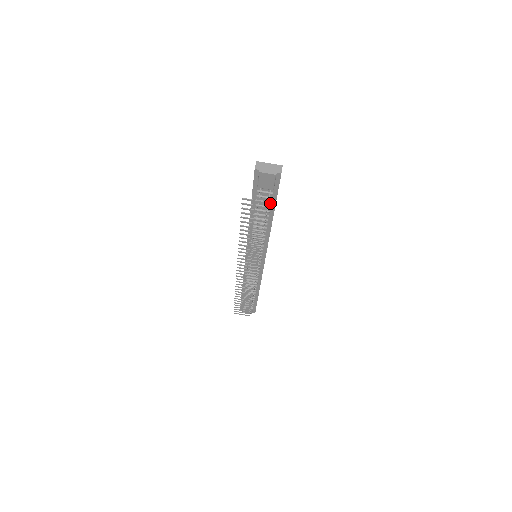
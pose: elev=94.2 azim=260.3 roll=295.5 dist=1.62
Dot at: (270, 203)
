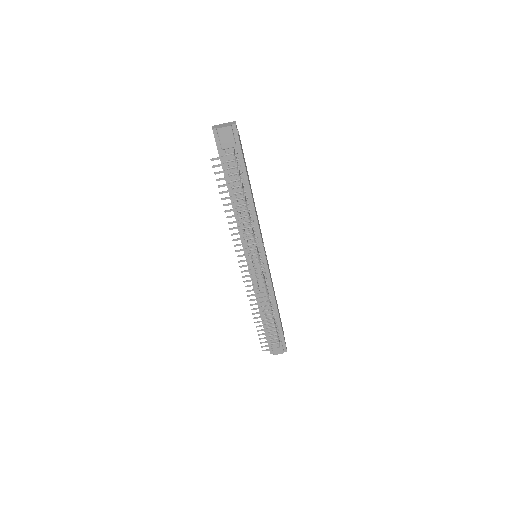
Dot at: (240, 166)
